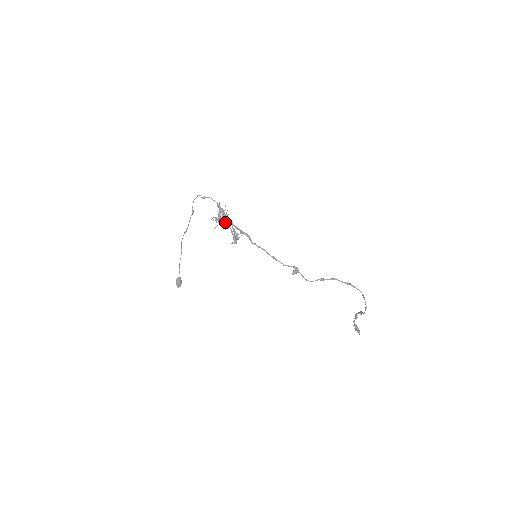
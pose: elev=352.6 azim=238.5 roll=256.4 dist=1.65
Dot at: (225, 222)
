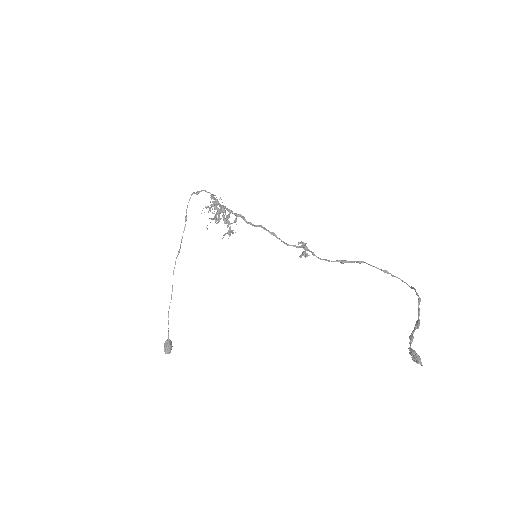
Dot at: (219, 218)
